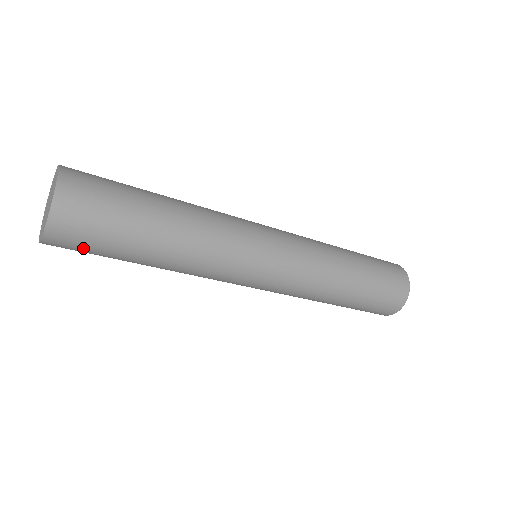
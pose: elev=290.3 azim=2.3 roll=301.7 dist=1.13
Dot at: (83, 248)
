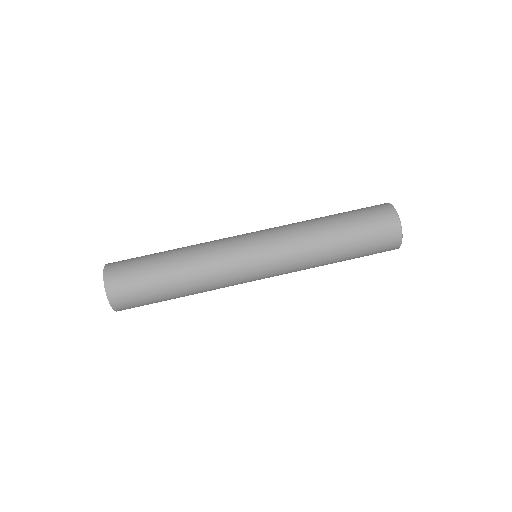
Dot at: (132, 292)
